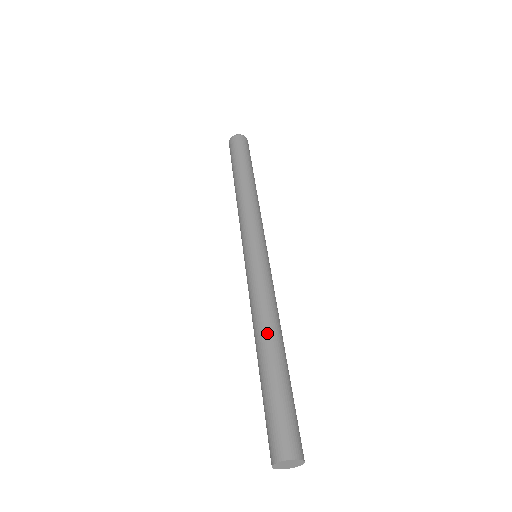
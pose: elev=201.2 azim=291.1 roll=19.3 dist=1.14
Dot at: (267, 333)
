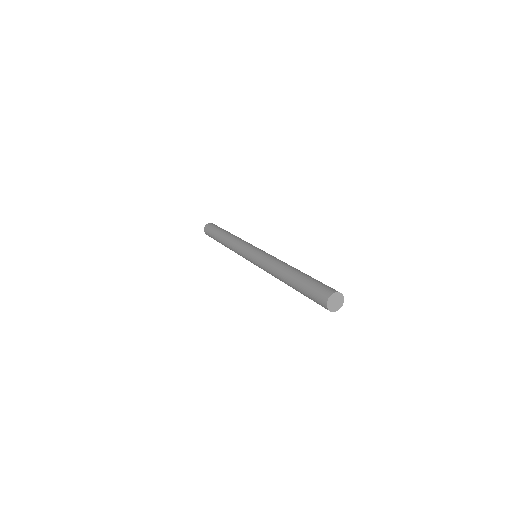
Dot at: (288, 266)
